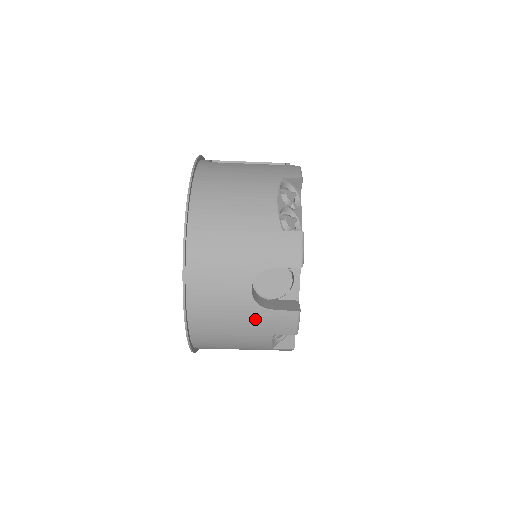
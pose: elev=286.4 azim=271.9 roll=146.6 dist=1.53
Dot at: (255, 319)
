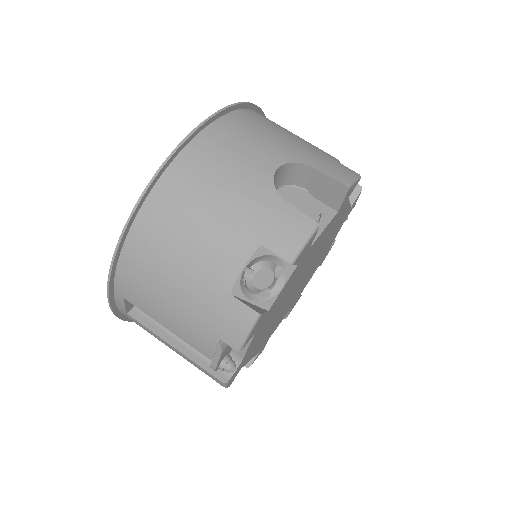
Dot at: (256, 203)
